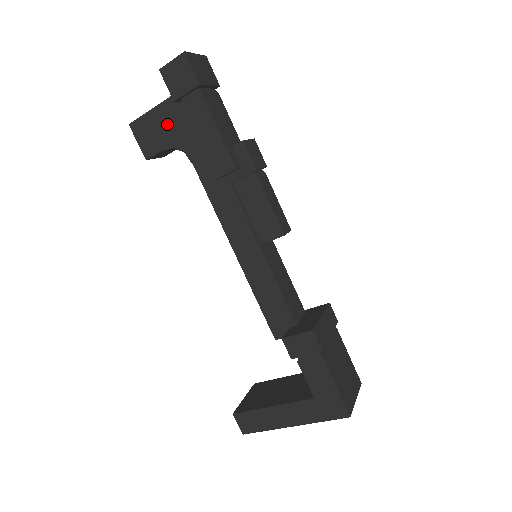
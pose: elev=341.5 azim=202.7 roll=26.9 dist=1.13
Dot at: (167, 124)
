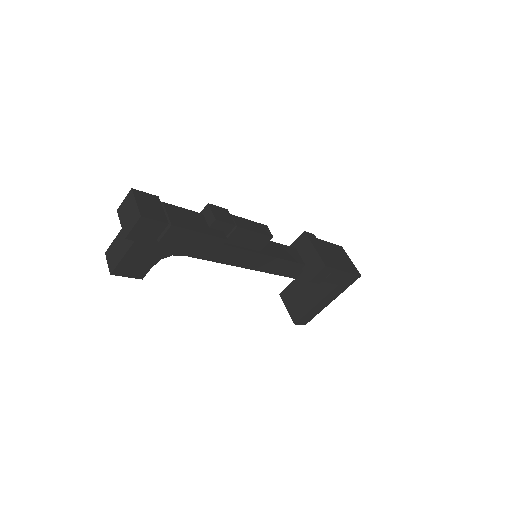
Dot at: (146, 253)
